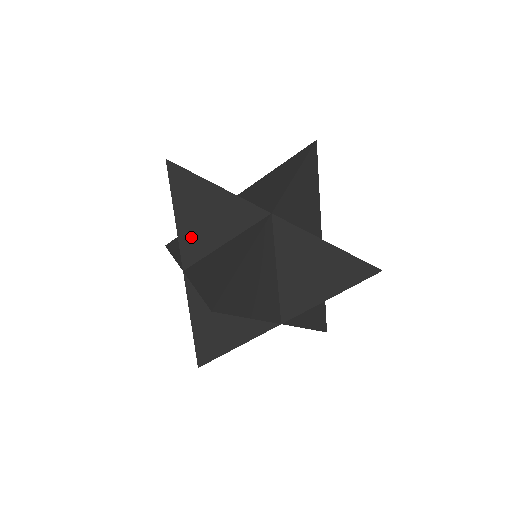
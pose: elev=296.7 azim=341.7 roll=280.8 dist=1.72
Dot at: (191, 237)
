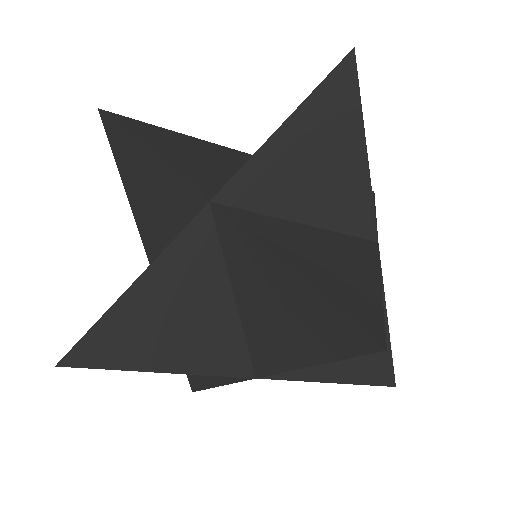
Dot at: (145, 224)
